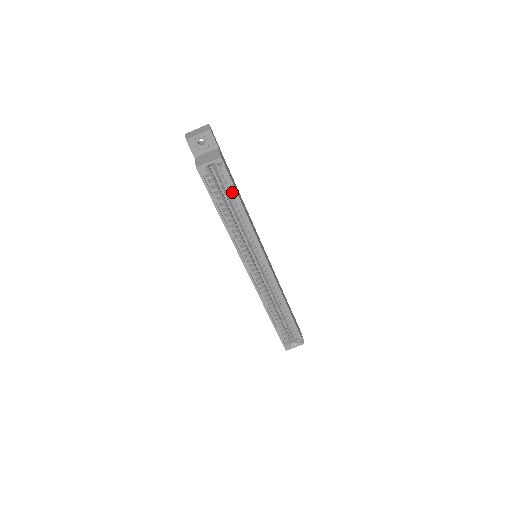
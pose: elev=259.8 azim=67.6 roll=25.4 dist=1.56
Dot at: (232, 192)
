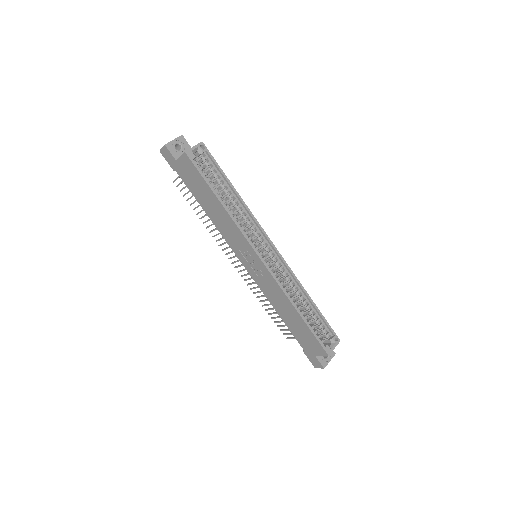
Dot at: (219, 175)
